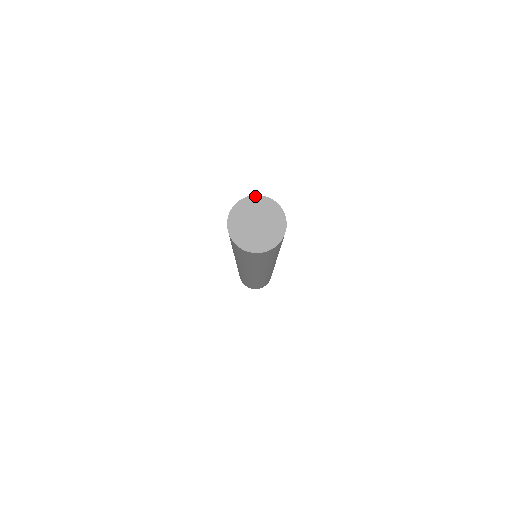
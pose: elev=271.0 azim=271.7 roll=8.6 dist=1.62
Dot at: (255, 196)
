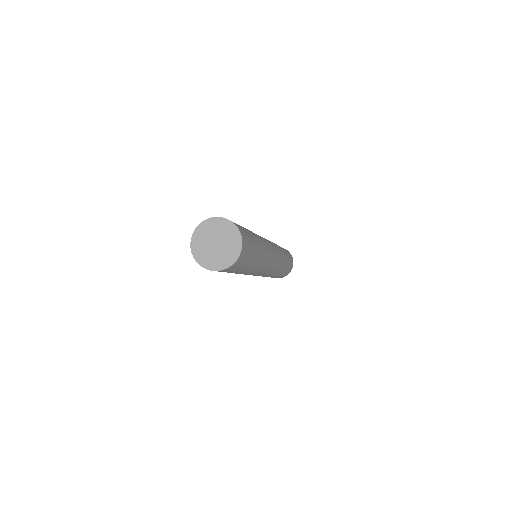
Dot at: (229, 221)
